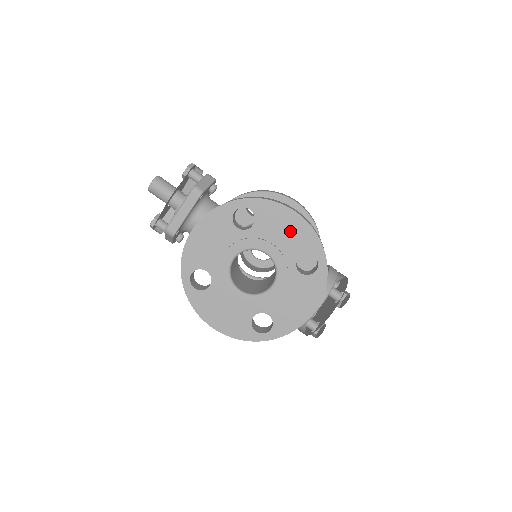
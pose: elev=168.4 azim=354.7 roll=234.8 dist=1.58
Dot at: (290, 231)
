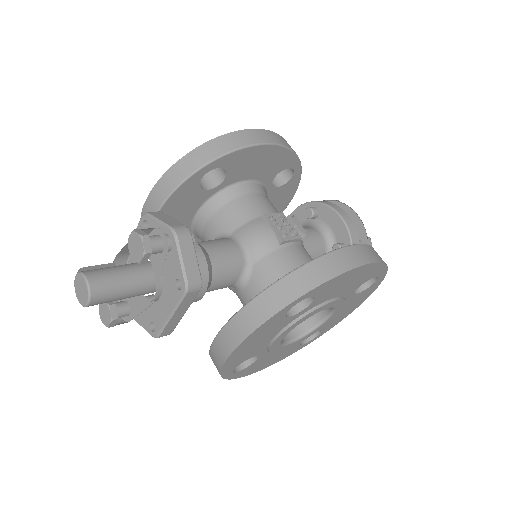
Dot at: (355, 280)
